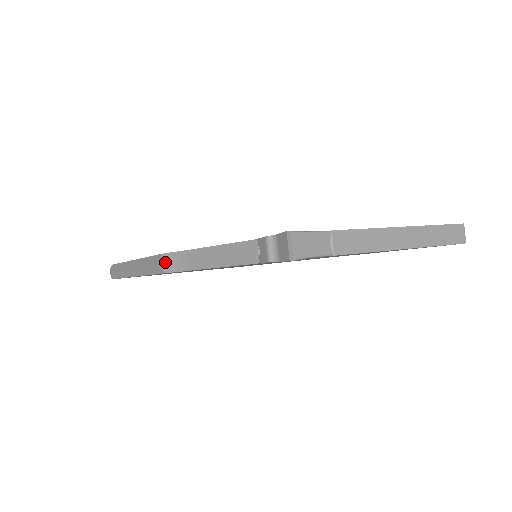
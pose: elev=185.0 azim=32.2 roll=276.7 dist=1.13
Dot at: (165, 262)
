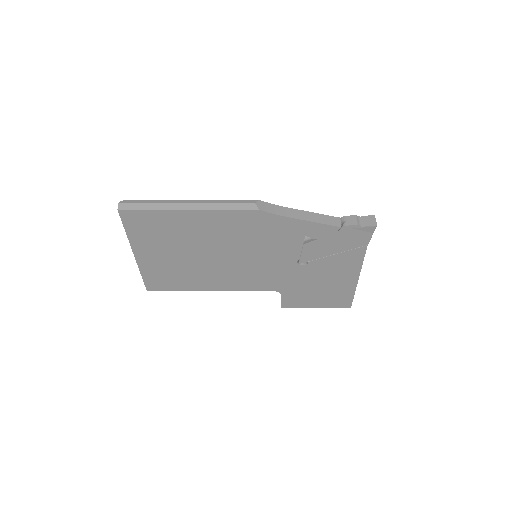
Dot at: (261, 204)
